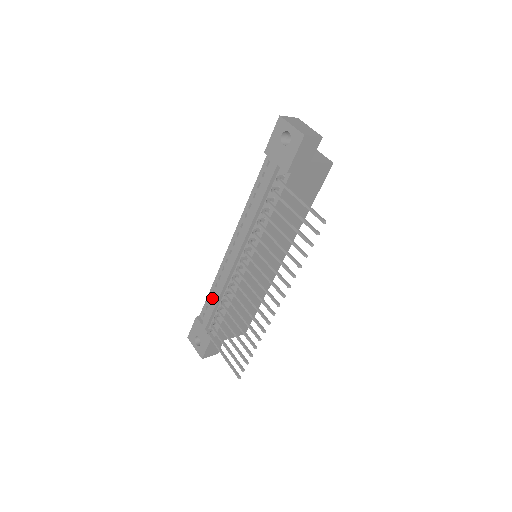
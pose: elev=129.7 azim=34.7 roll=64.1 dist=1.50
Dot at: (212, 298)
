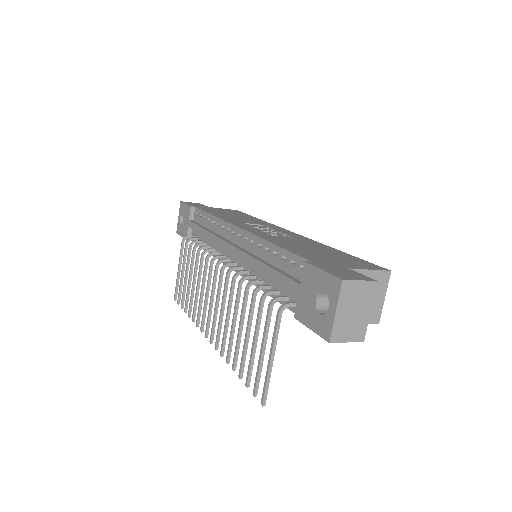
Dot at: (206, 221)
